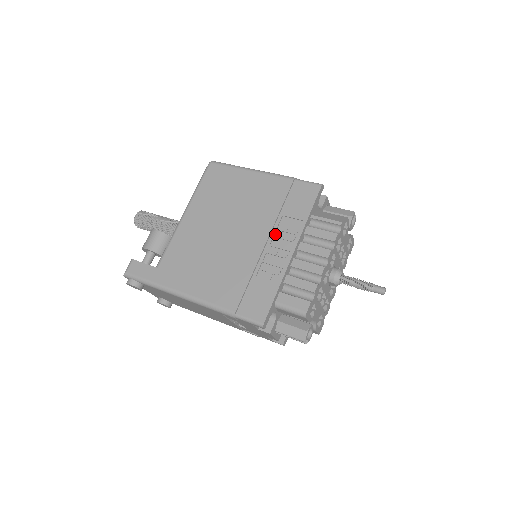
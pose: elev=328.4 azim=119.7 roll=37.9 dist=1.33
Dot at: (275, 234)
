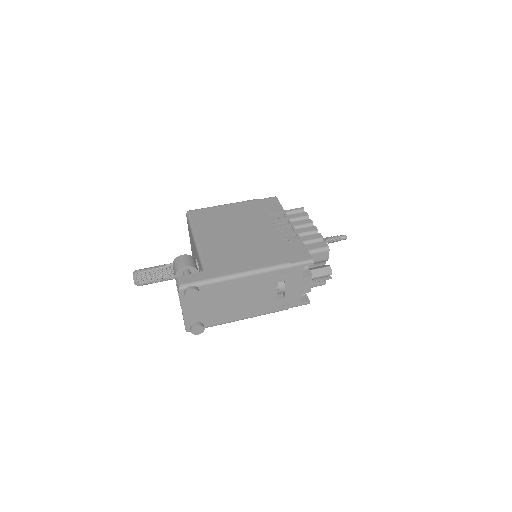
Dot at: (272, 224)
